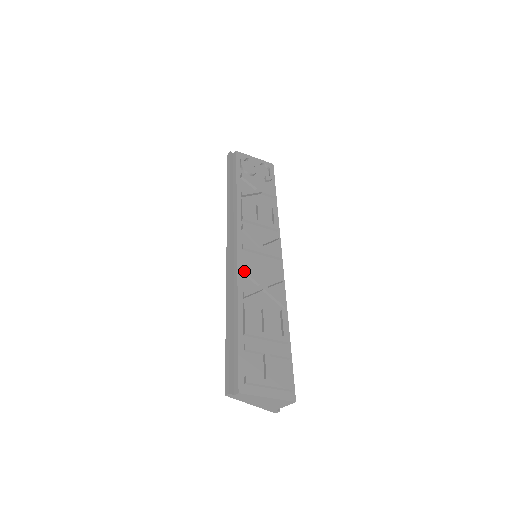
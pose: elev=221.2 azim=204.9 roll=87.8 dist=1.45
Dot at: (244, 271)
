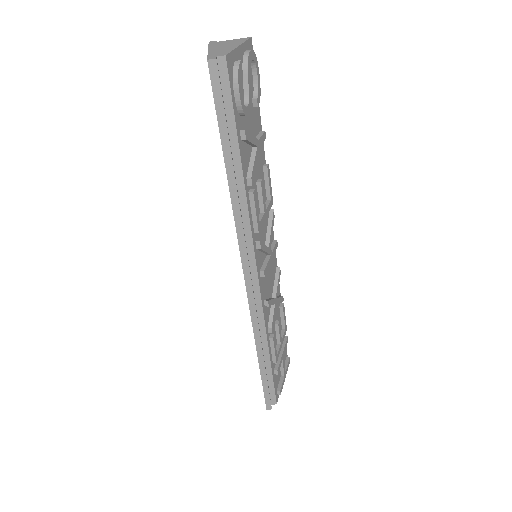
Dot at: occluded
